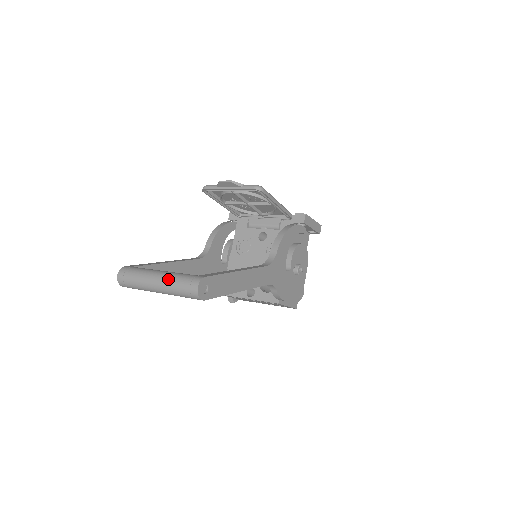
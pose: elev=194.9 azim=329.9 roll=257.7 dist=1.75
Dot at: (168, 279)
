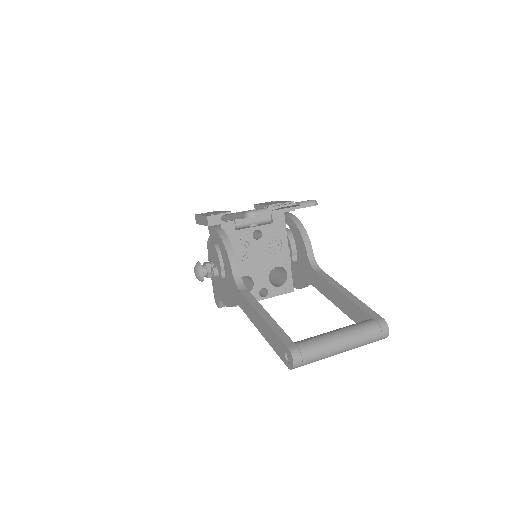
Dot at: (357, 338)
